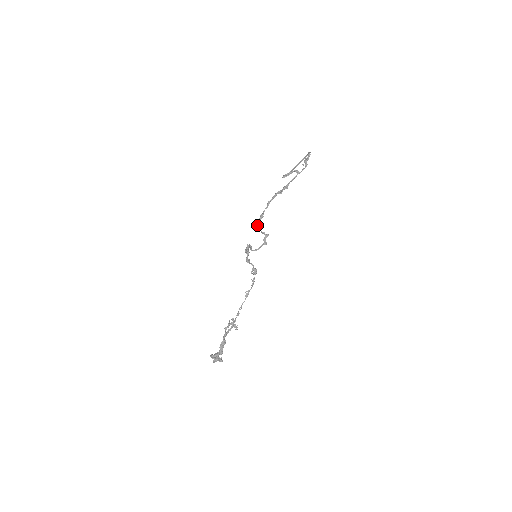
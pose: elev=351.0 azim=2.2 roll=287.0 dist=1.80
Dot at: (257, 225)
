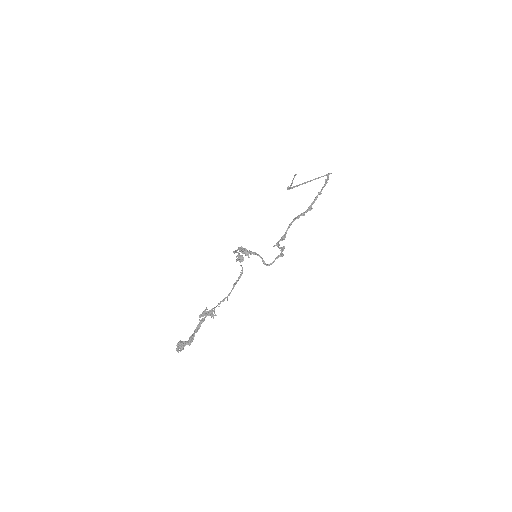
Dot at: (276, 245)
